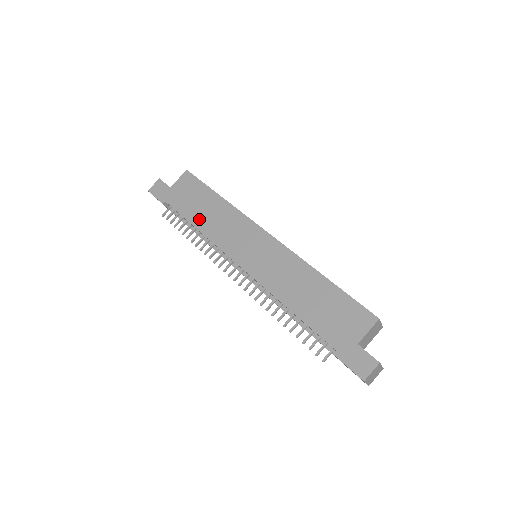
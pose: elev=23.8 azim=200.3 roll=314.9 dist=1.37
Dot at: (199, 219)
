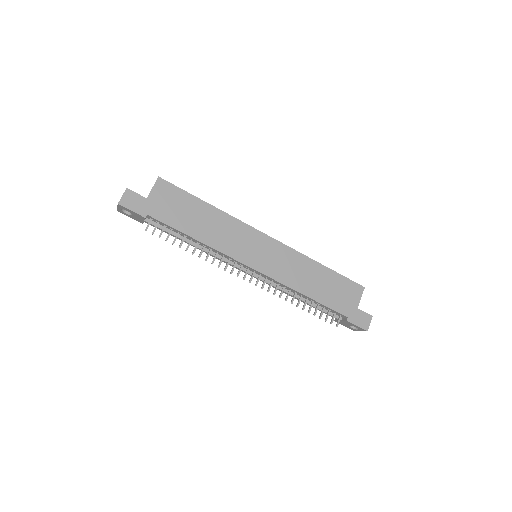
Dot at: (197, 231)
